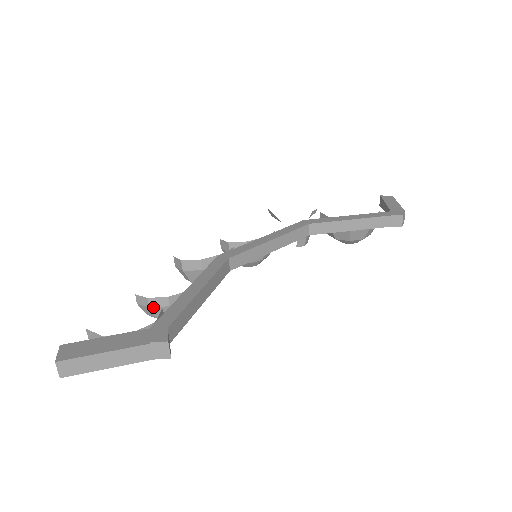
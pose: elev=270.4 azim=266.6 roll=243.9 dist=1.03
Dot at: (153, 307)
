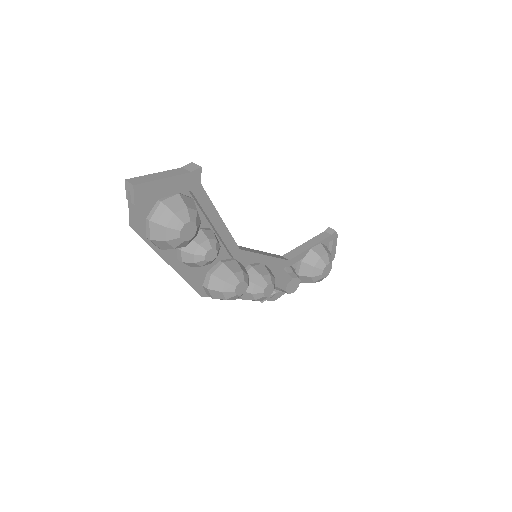
Dot at: occluded
